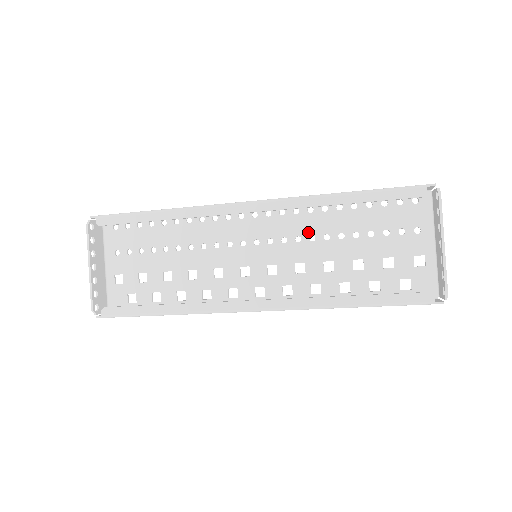
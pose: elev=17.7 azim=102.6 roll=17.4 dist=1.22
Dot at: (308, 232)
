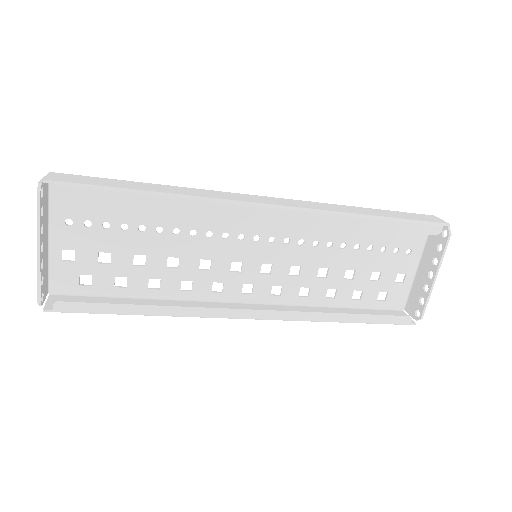
Dot at: (313, 237)
